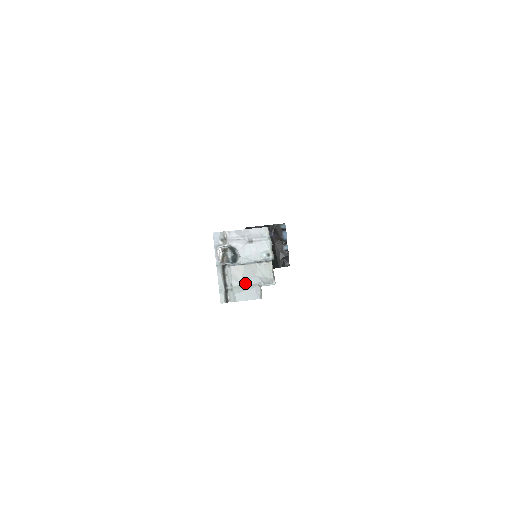
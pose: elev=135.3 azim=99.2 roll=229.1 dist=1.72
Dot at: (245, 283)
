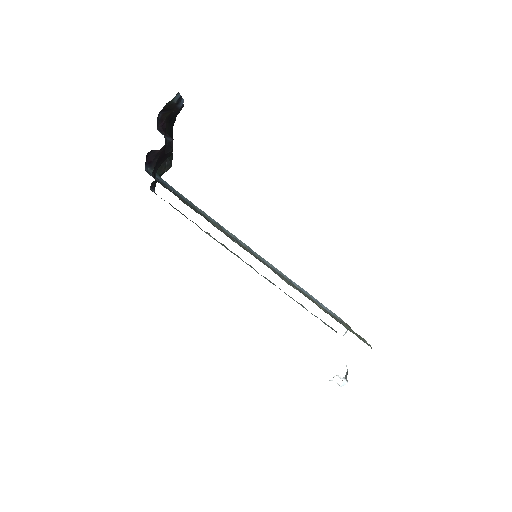
Dot at: occluded
